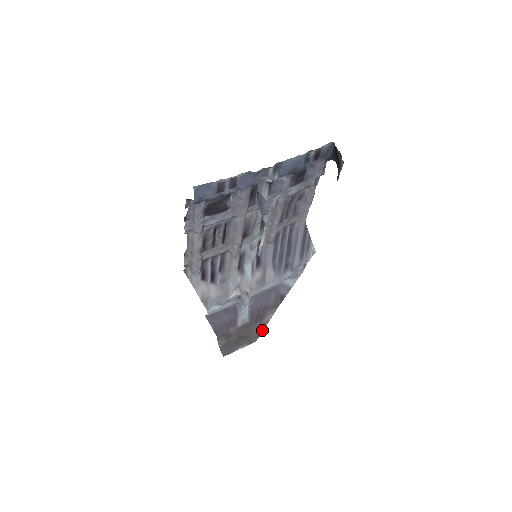
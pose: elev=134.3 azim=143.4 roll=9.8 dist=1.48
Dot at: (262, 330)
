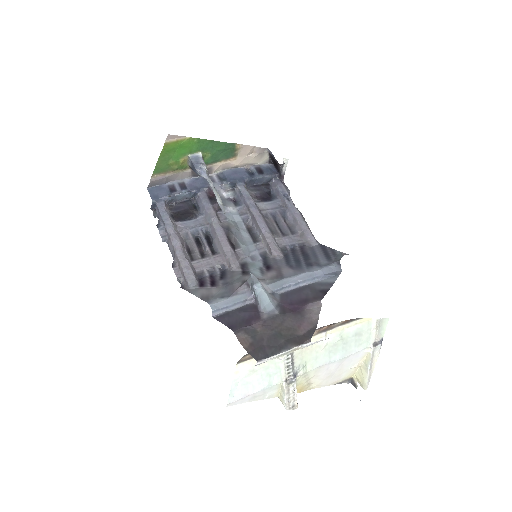
Dot at: (314, 328)
